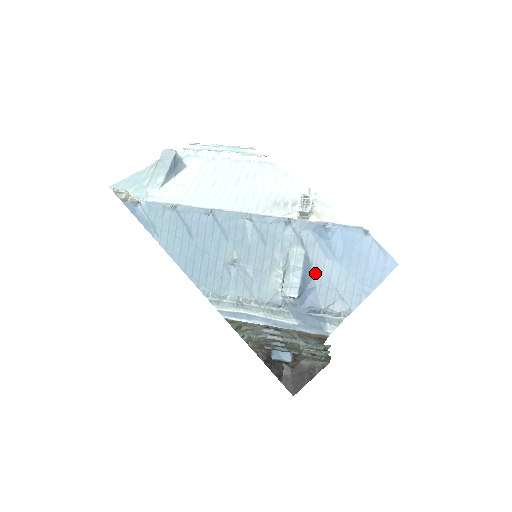
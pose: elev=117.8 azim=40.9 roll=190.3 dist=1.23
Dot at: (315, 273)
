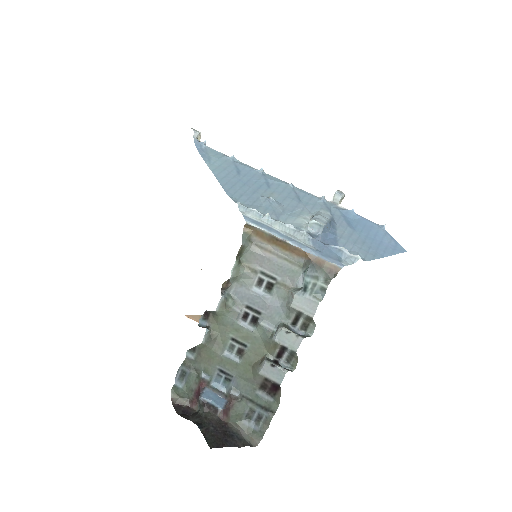
Dot at: (338, 229)
